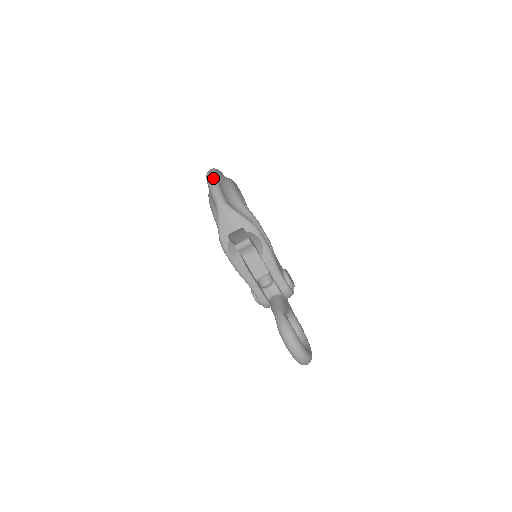
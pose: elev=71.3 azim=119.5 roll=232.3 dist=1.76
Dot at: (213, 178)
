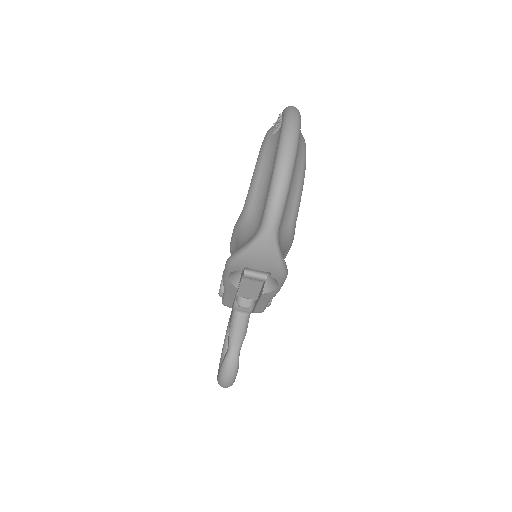
Dot at: (287, 179)
